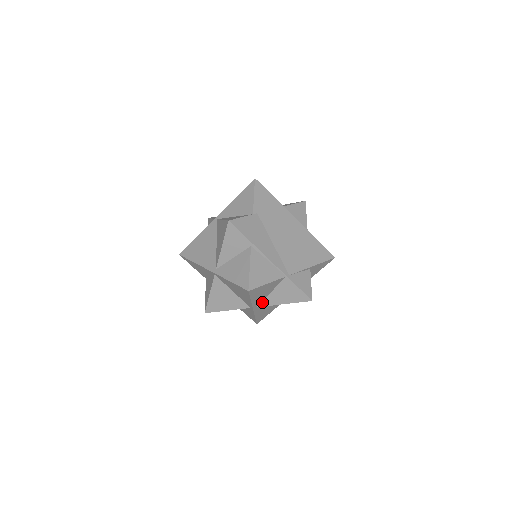
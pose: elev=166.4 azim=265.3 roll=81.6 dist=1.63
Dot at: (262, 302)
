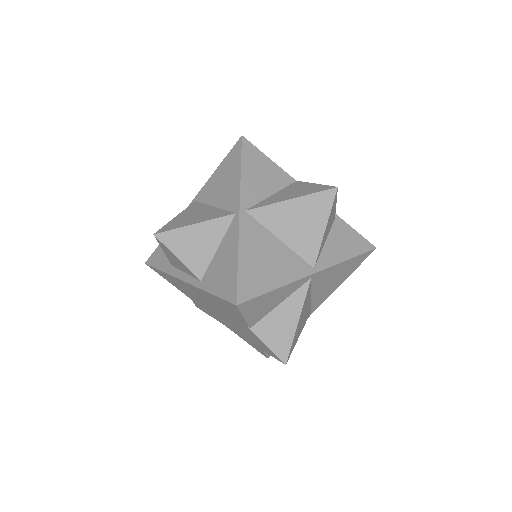
Dot at: (256, 205)
